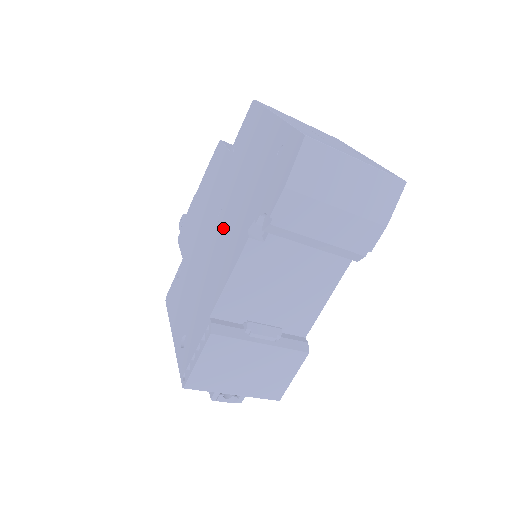
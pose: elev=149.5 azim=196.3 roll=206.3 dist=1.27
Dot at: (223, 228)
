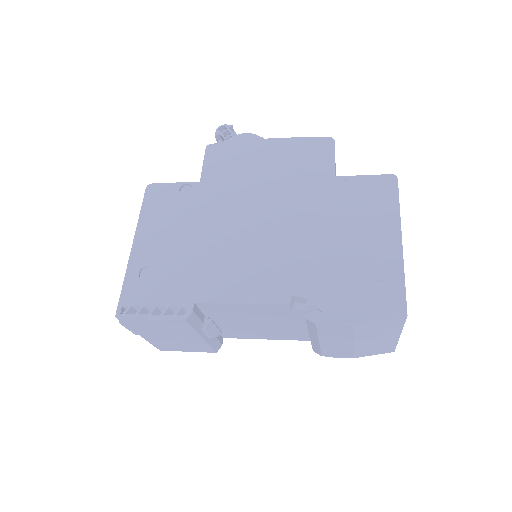
Dot at: (270, 243)
